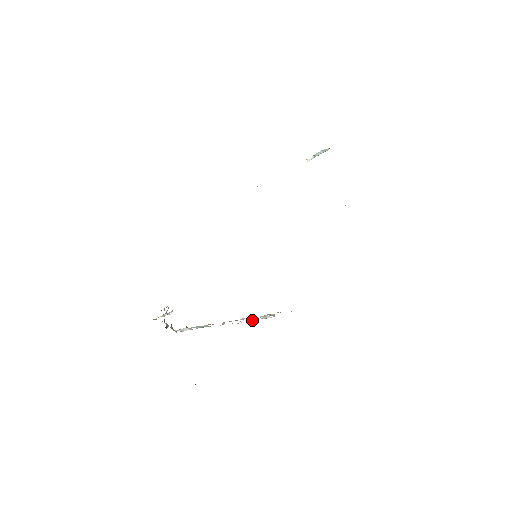
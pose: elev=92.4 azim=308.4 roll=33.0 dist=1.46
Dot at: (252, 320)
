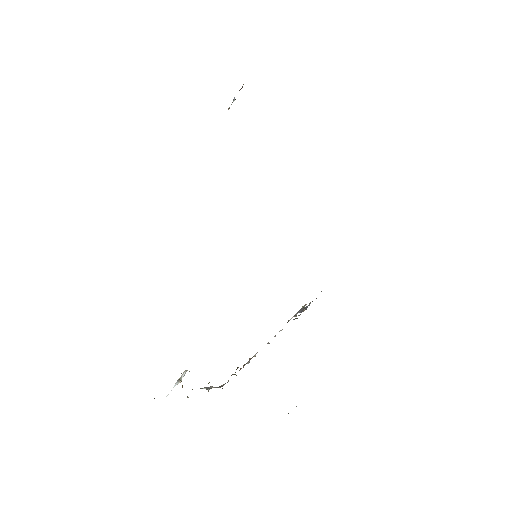
Dot at: occluded
